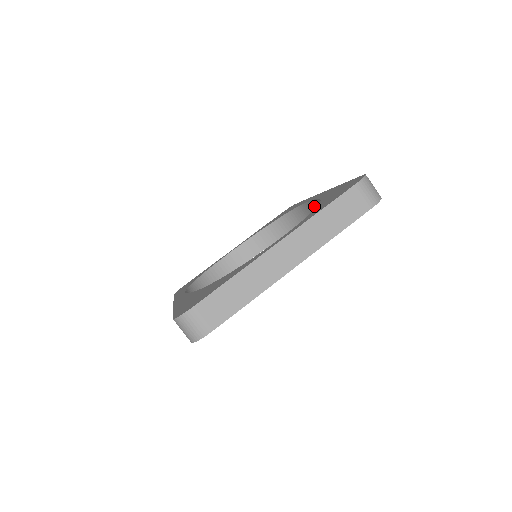
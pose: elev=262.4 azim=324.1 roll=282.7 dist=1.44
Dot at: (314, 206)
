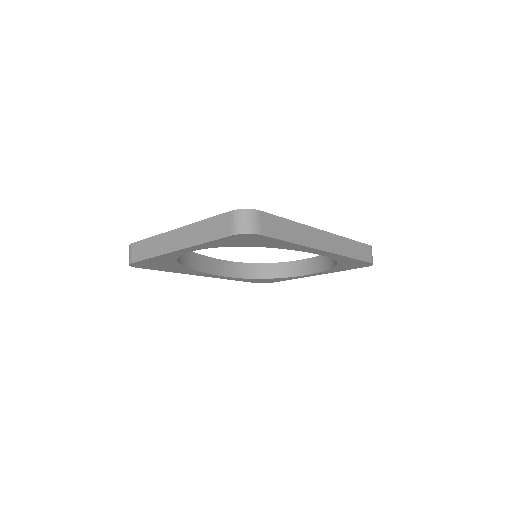
Dot at: occluded
